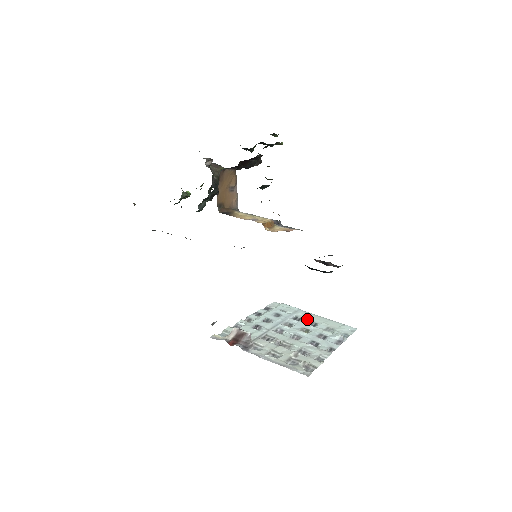
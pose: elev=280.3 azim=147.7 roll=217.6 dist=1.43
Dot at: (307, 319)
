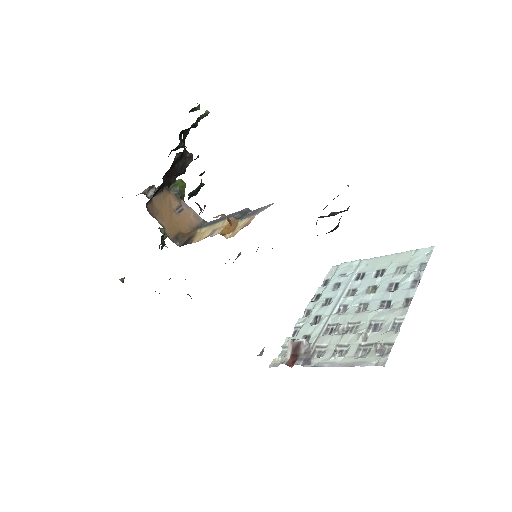
Dot at: (371, 270)
